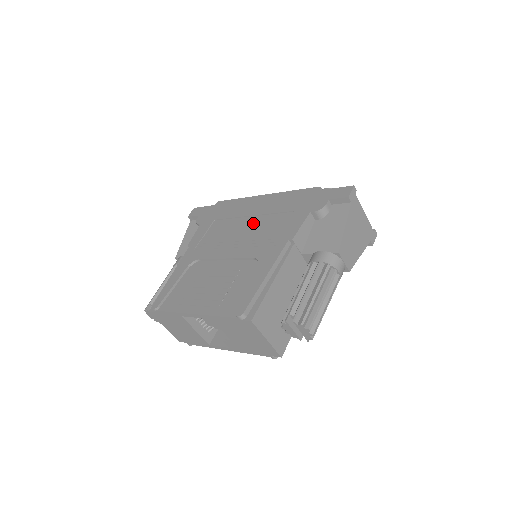
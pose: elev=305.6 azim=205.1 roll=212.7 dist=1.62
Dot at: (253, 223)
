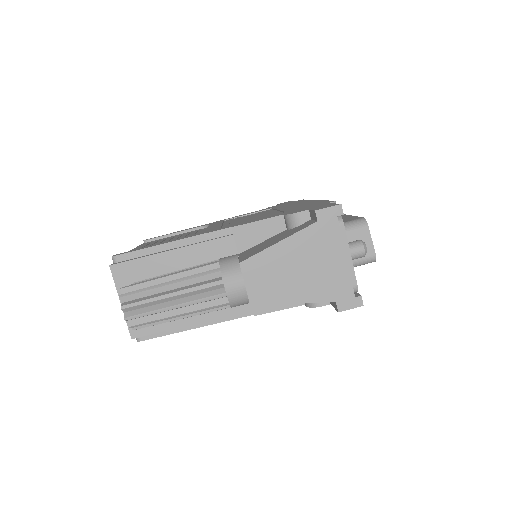
Dot at: (265, 214)
